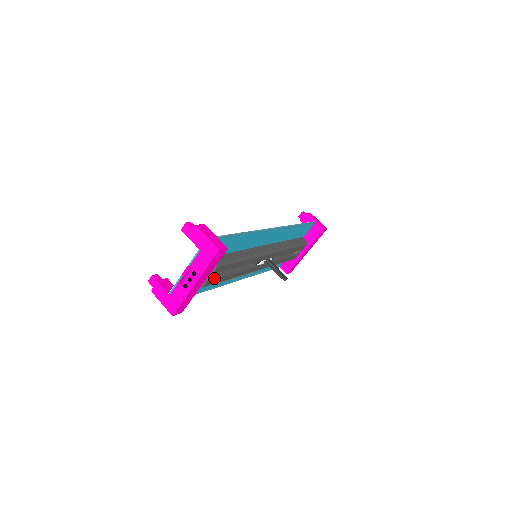
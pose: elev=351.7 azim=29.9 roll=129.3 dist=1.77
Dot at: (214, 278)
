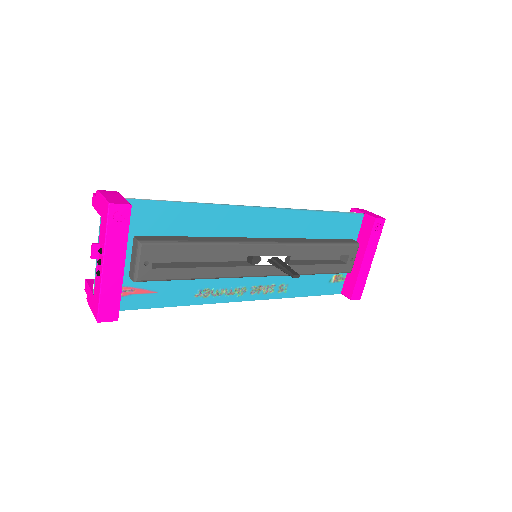
Dot at: (155, 268)
